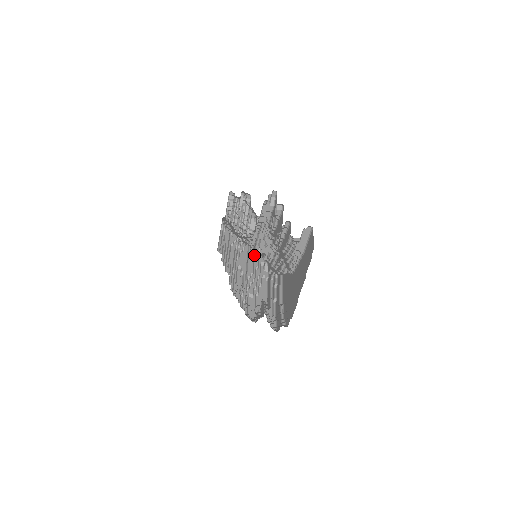
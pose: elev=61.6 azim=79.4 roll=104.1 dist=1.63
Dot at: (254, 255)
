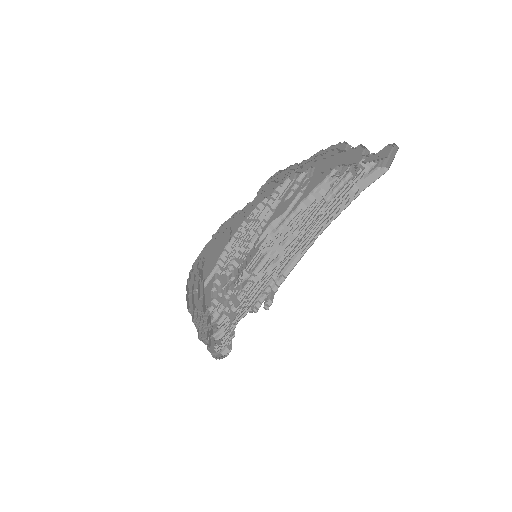
Dot at: (243, 274)
